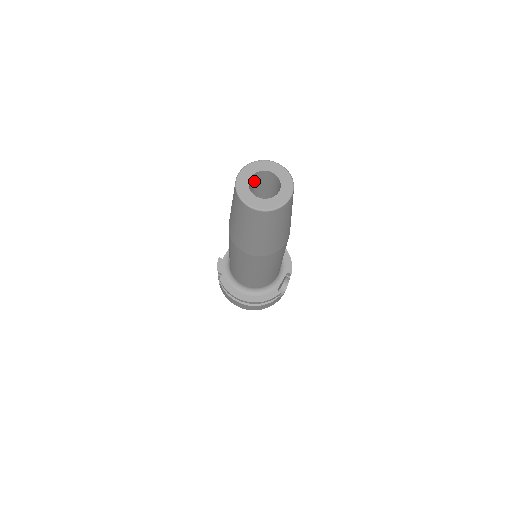
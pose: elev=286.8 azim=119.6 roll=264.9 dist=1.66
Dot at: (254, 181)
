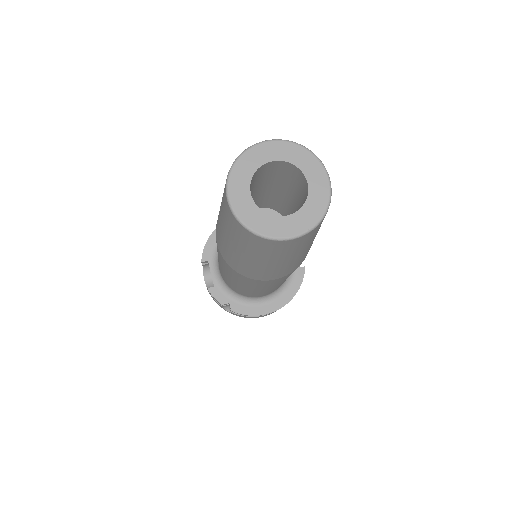
Dot at: occluded
